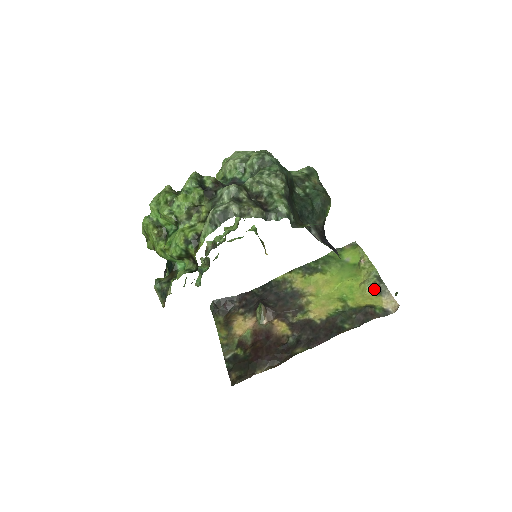
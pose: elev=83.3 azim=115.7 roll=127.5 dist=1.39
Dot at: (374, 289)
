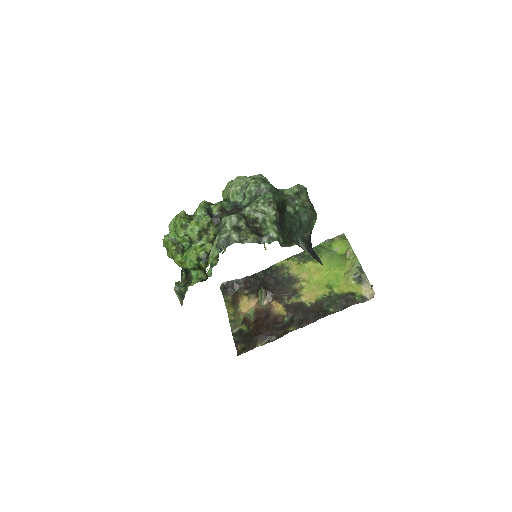
Dot at: (356, 278)
